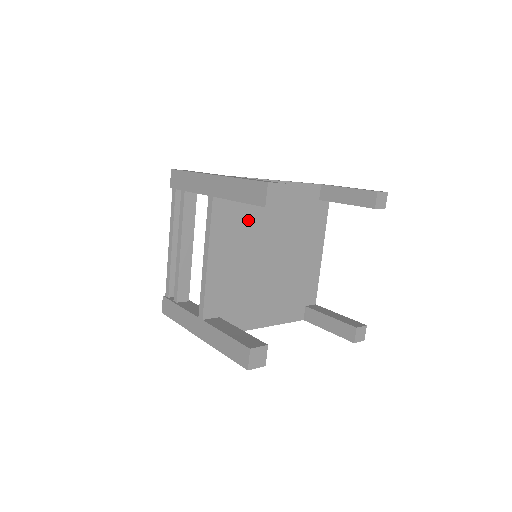
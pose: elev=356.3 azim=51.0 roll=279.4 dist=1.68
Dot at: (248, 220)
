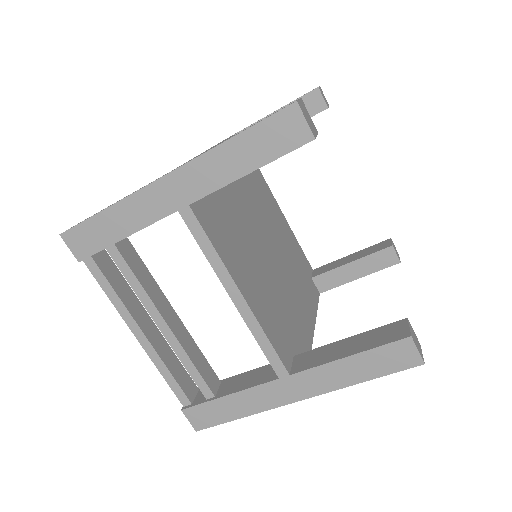
Dot at: (228, 214)
